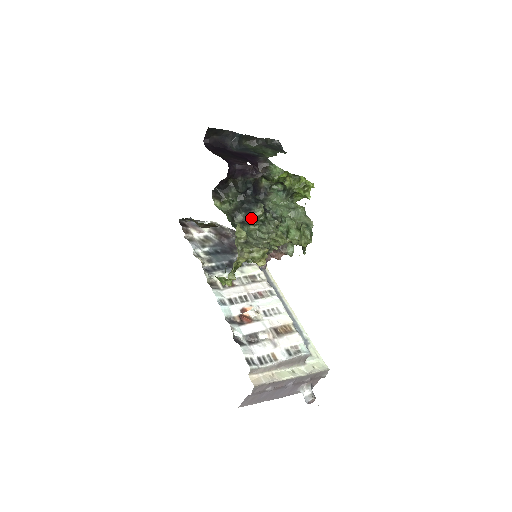
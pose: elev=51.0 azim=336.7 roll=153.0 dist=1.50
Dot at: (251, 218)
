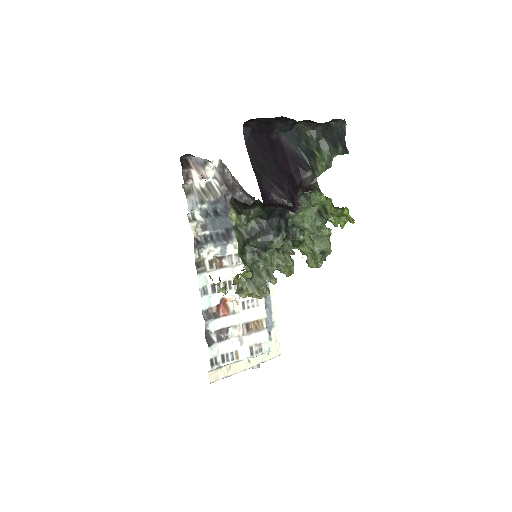
Dot at: (265, 248)
